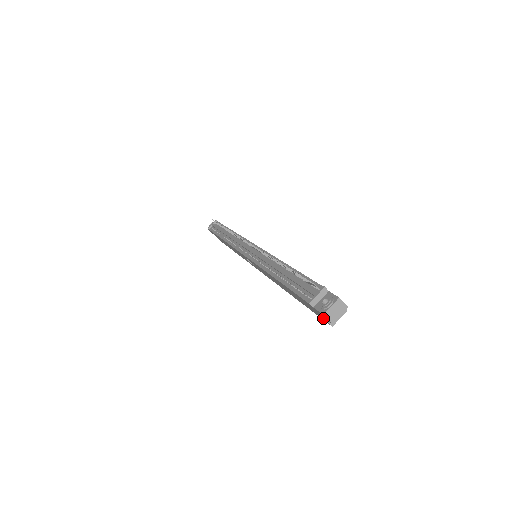
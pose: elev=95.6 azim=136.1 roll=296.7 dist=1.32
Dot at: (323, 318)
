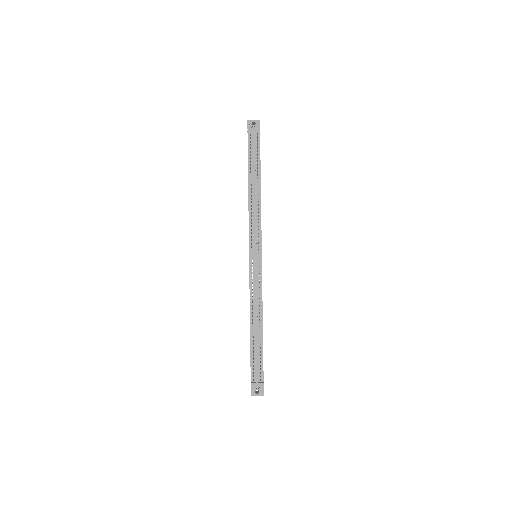
Dot at: occluded
